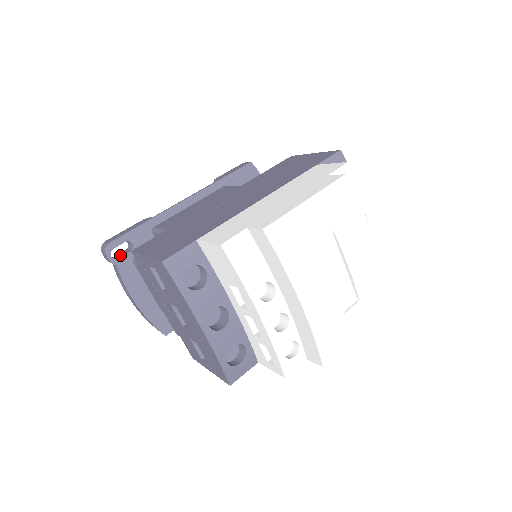
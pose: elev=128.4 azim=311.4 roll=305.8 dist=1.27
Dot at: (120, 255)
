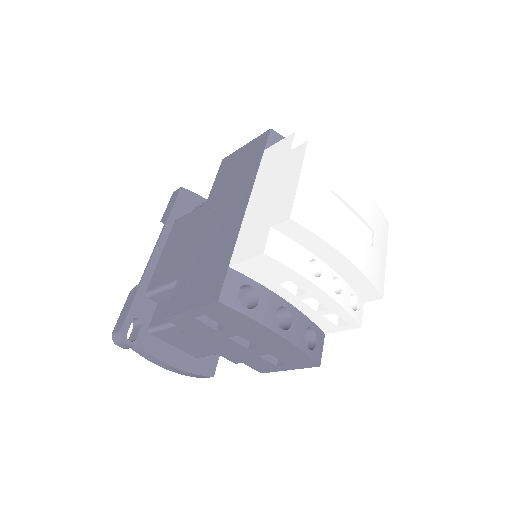
Dot at: (134, 335)
